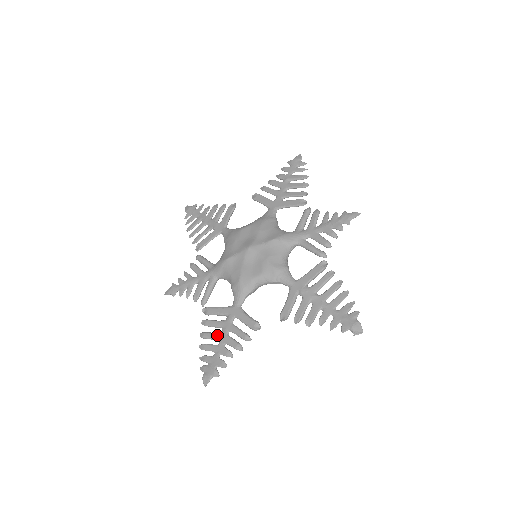
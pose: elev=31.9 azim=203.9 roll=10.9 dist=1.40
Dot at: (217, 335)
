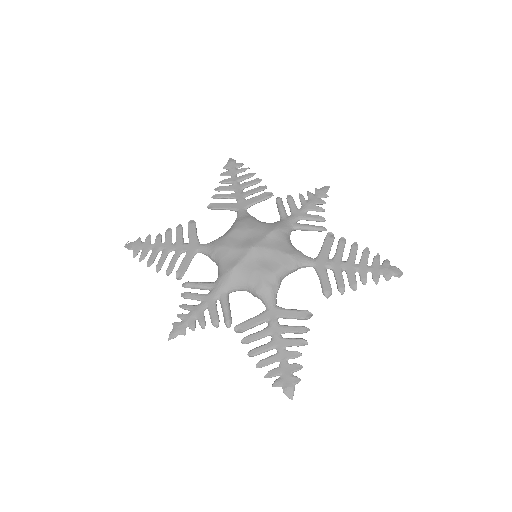
Dot at: (270, 344)
